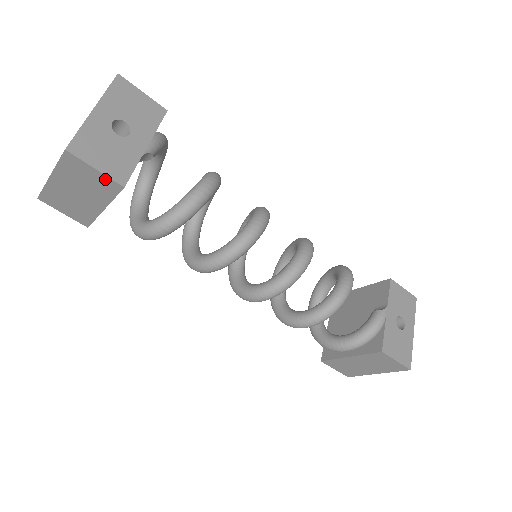
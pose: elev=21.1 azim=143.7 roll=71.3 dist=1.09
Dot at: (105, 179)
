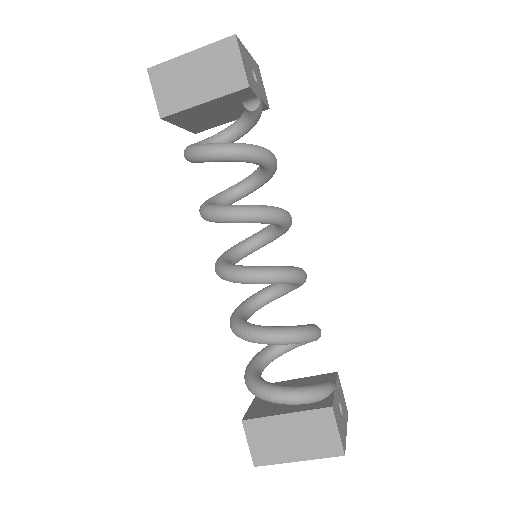
Dot at: (240, 73)
